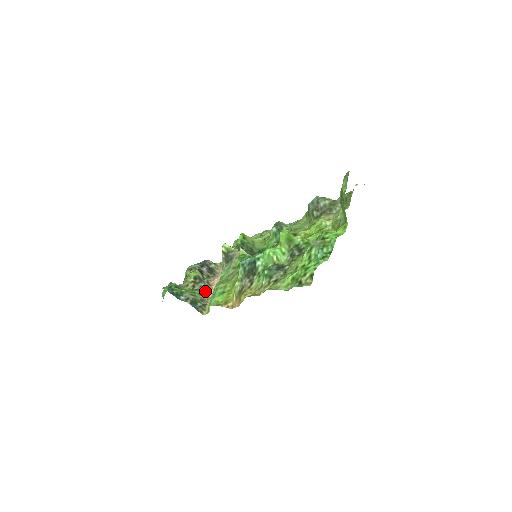
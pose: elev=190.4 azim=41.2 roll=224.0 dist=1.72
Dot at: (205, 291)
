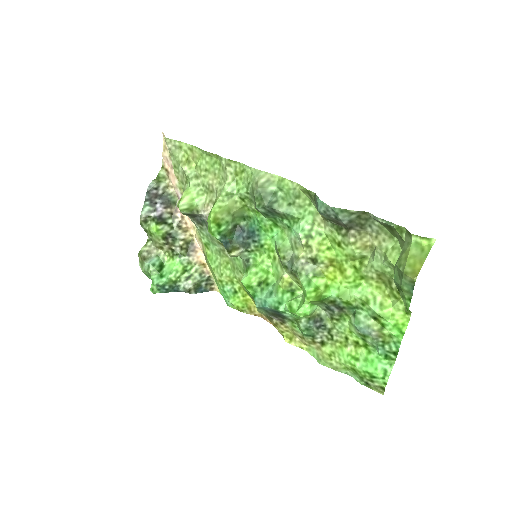
Dot at: (190, 250)
